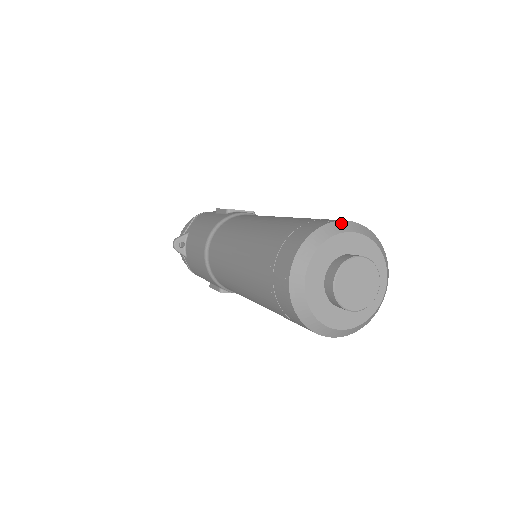
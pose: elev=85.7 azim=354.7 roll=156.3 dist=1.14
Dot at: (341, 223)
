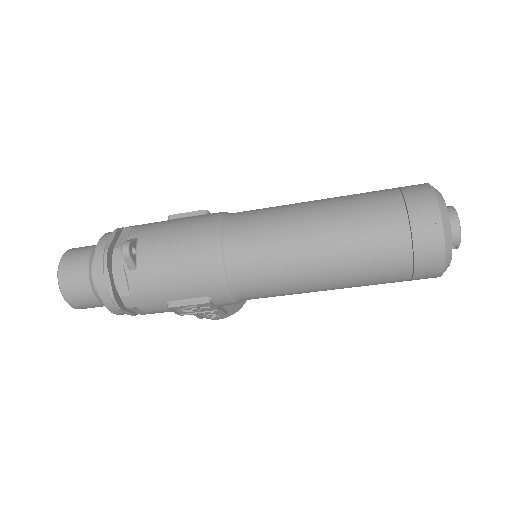
Dot at: occluded
